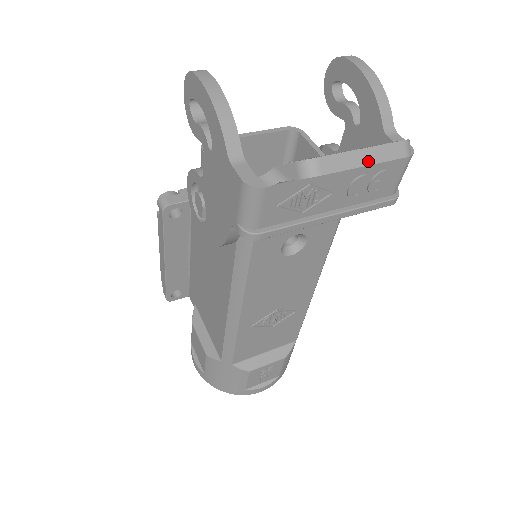
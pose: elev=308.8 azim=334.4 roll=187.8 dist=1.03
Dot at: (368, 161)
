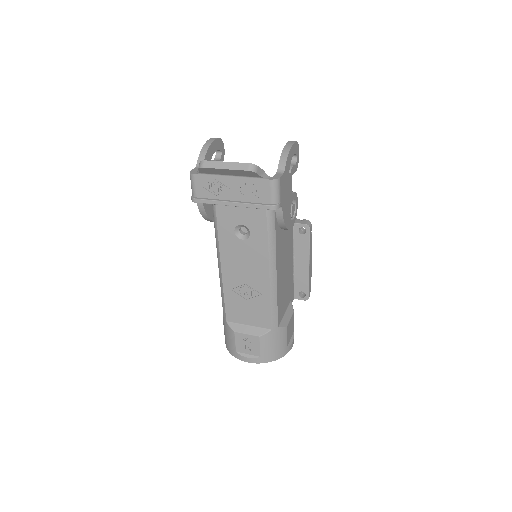
Dot at: (227, 167)
